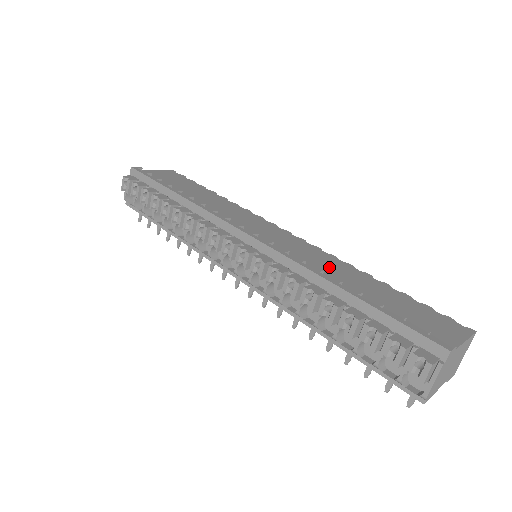
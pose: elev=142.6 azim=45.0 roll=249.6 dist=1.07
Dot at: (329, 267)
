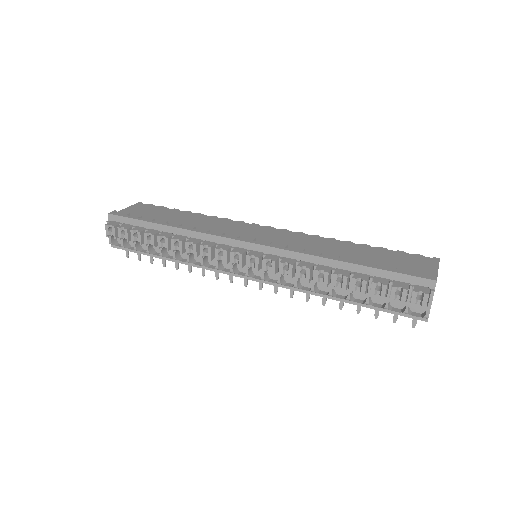
Dot at: (321, 247)
